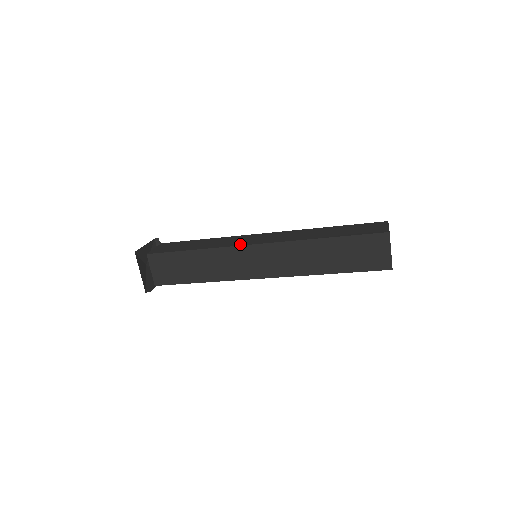
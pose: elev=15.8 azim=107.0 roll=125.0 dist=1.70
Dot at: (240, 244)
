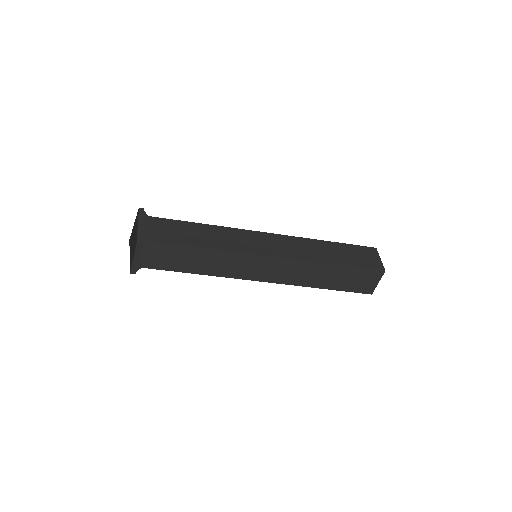
Dot at: (252, 251)
